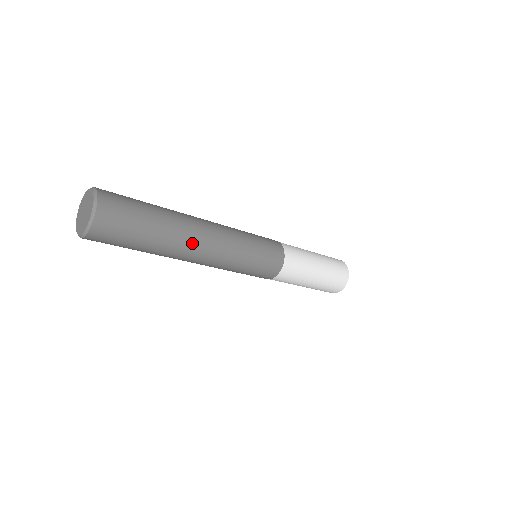
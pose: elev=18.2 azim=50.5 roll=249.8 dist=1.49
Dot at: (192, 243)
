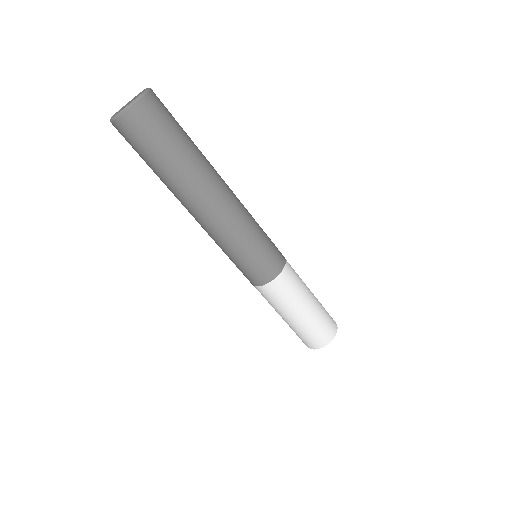
Dot at: (217, 173)
